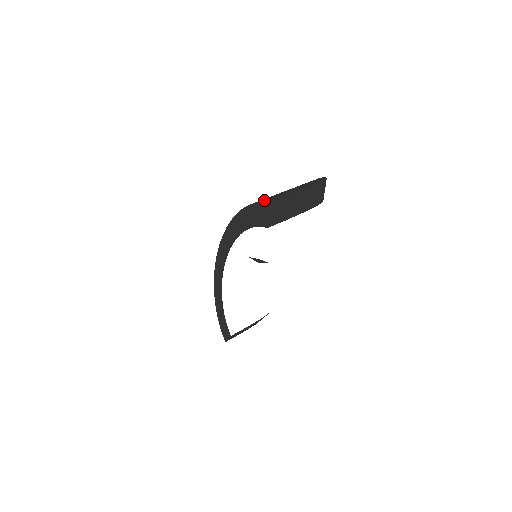
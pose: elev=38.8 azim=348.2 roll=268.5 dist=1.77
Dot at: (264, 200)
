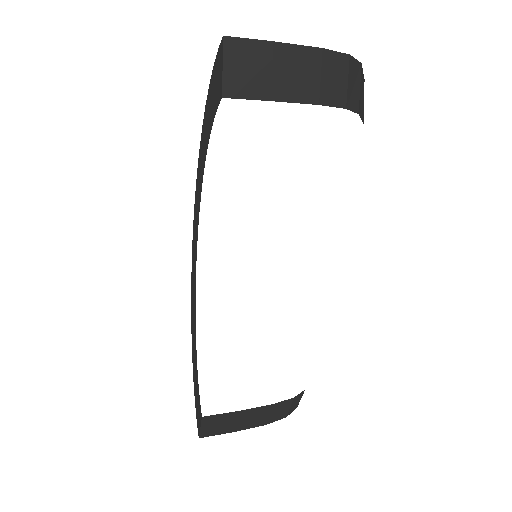
Dot at: occluded
